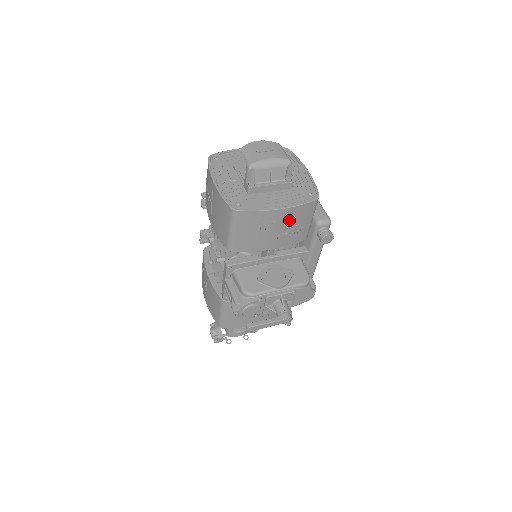
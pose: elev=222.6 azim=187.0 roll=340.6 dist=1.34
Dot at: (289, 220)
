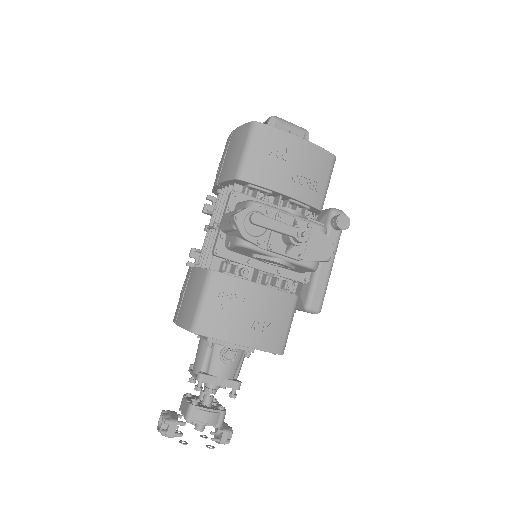
Dot at: (306, 160)
